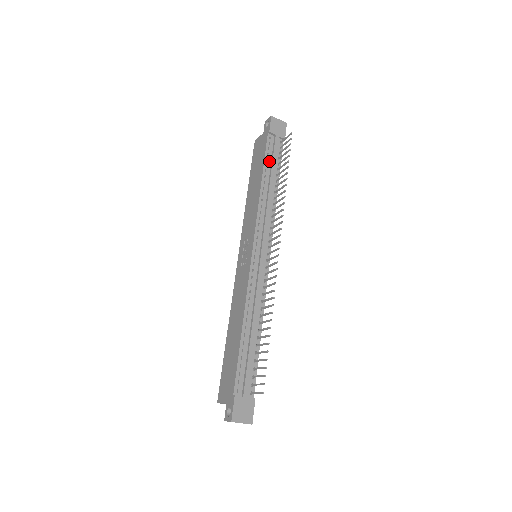
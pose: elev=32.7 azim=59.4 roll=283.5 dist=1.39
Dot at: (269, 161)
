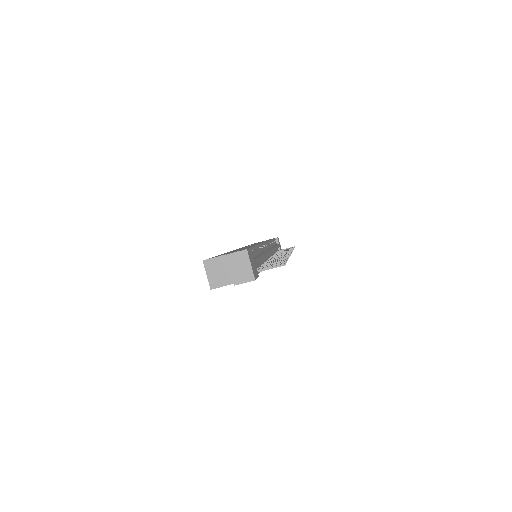
Dot at: (274, 243)
